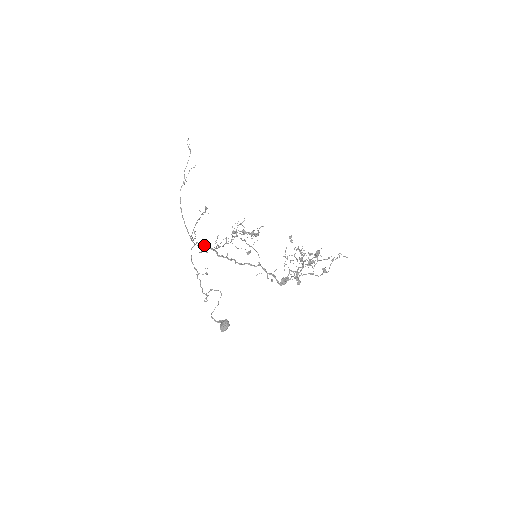
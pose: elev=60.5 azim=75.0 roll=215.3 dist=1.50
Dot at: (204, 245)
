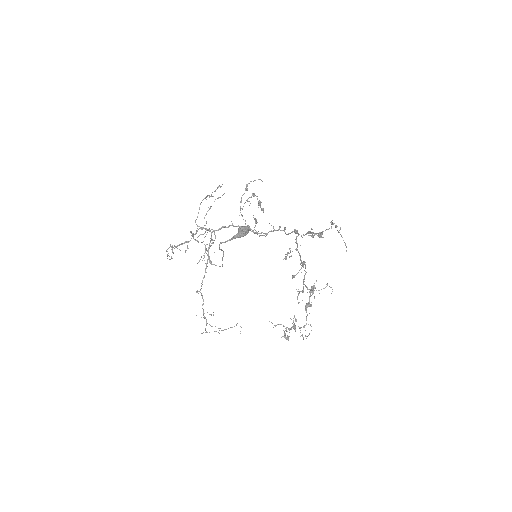
Dot at: (205, 229)
